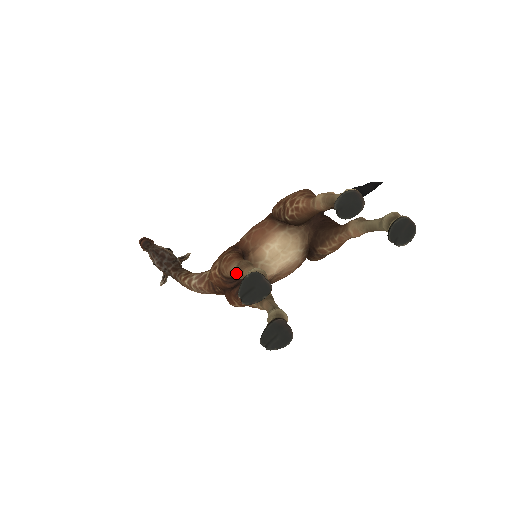
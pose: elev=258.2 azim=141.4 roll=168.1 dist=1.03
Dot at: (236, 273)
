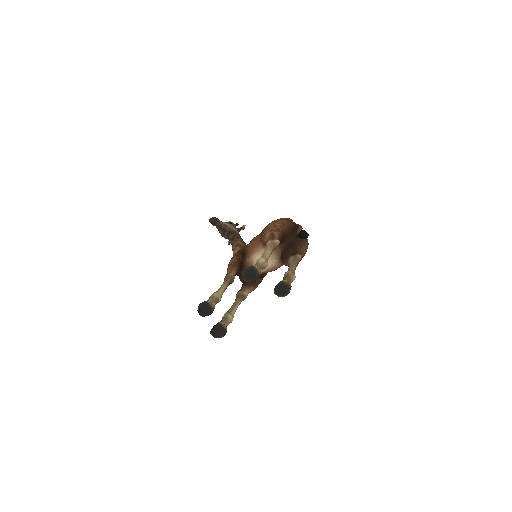
Dot at: occluded
